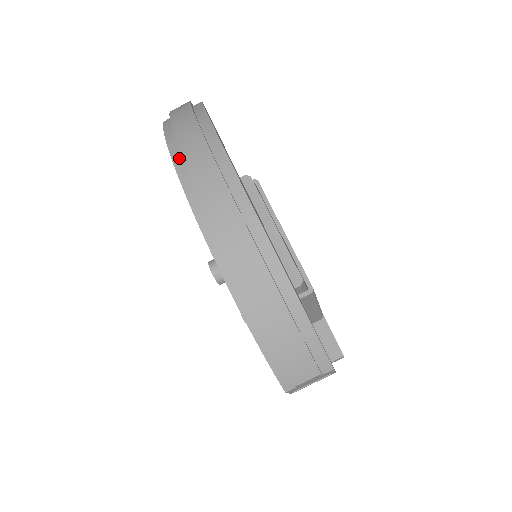
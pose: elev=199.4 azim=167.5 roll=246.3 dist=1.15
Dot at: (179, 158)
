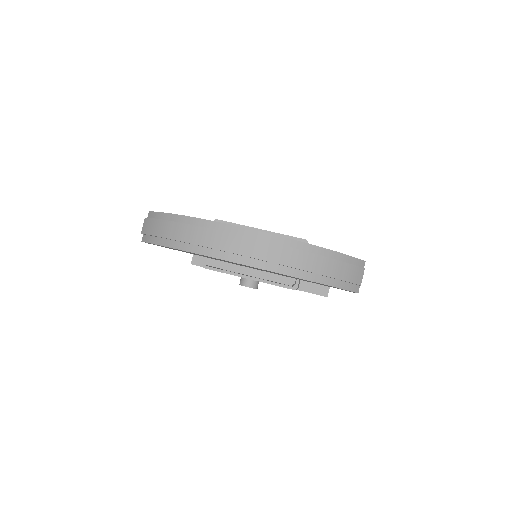
Dot at: (204, 250)
